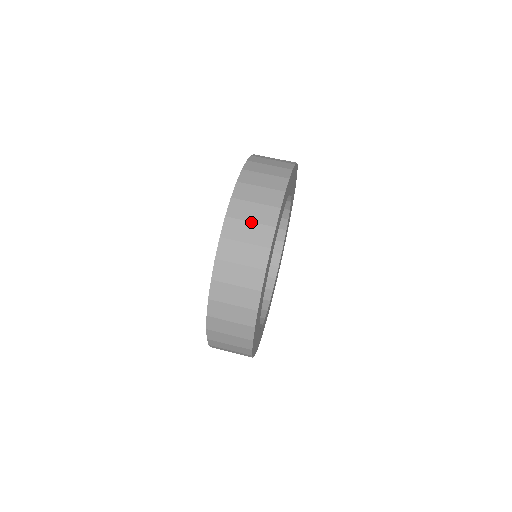
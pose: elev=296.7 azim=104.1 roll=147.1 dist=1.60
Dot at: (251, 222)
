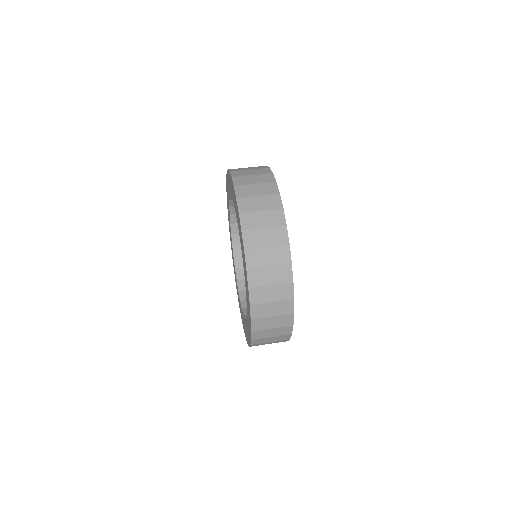
Dot at: (272, 285)
